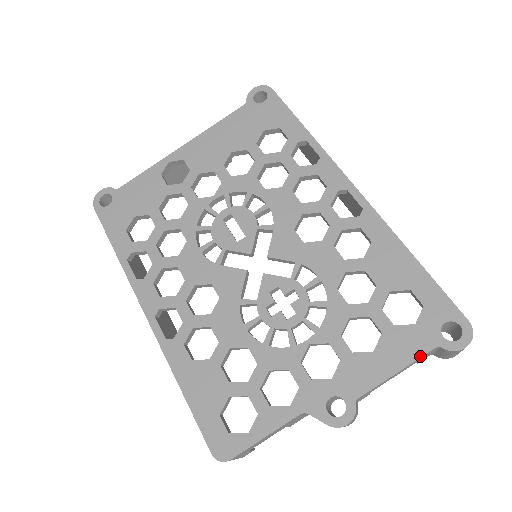
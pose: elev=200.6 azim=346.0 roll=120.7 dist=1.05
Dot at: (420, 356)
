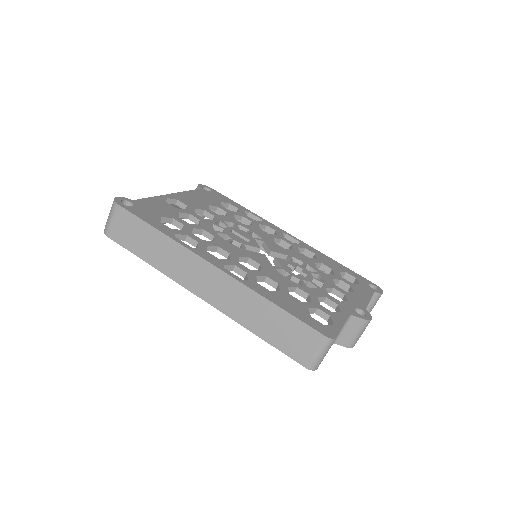
Dot at: (372, 294)
